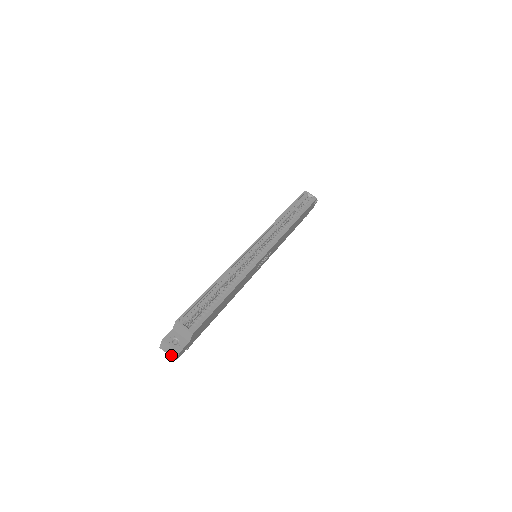
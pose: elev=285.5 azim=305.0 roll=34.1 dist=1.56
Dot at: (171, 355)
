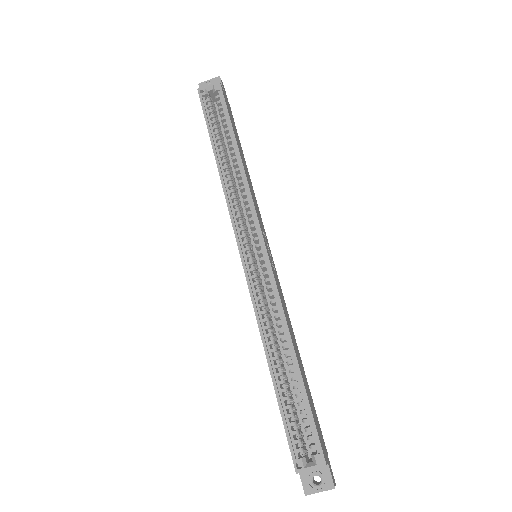
Dot at: occluded
